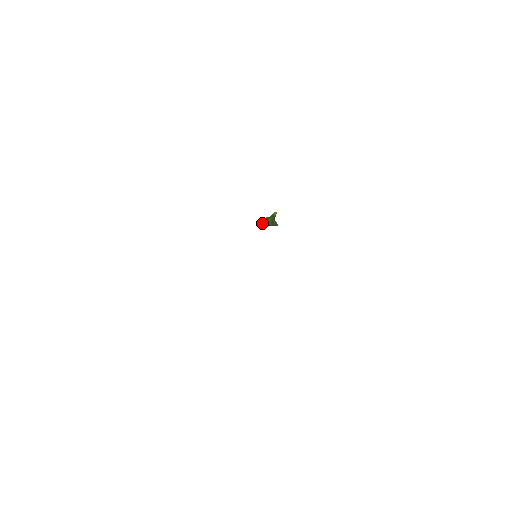
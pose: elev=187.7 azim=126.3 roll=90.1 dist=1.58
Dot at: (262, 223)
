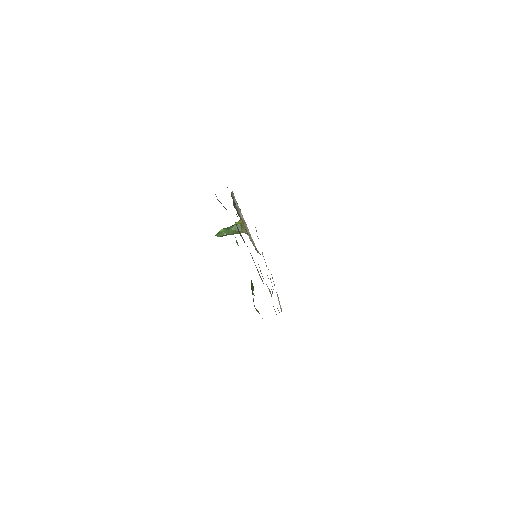
Dot at: (218, 234)
